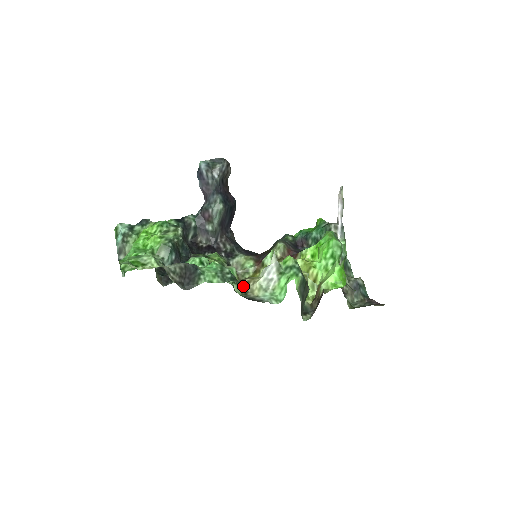
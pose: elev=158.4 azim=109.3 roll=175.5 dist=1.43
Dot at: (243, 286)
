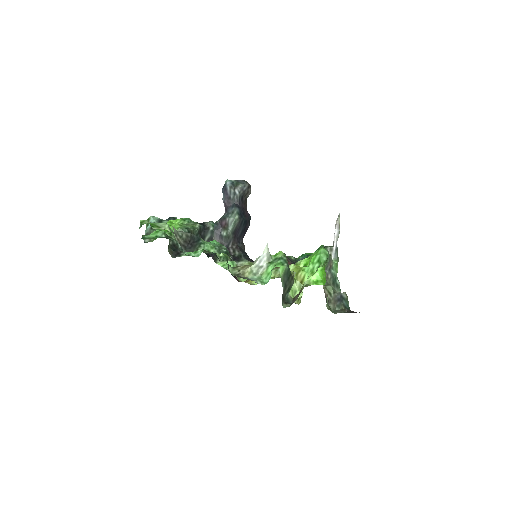
Dot at: (237, 269)
